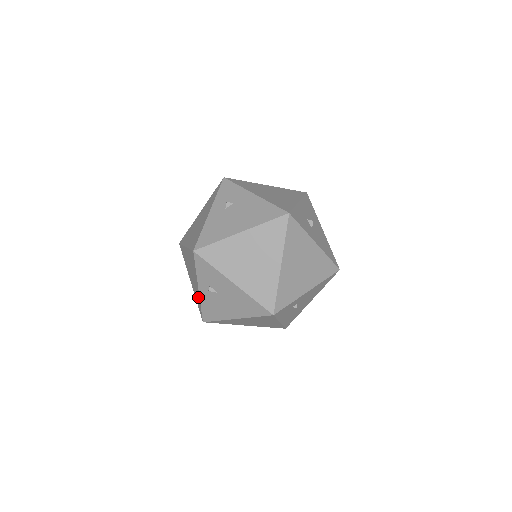
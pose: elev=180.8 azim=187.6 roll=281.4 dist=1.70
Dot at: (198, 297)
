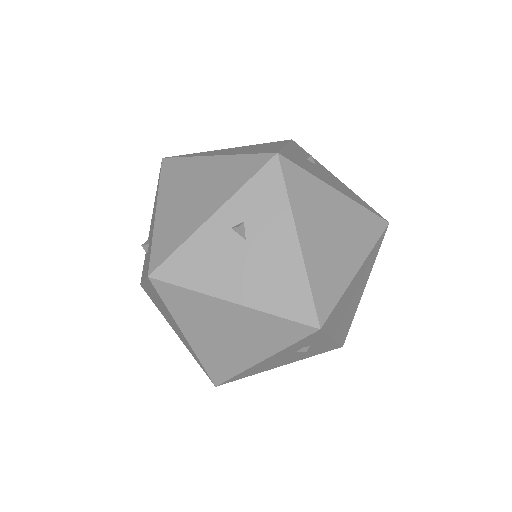
Dot at: (185, 230)
